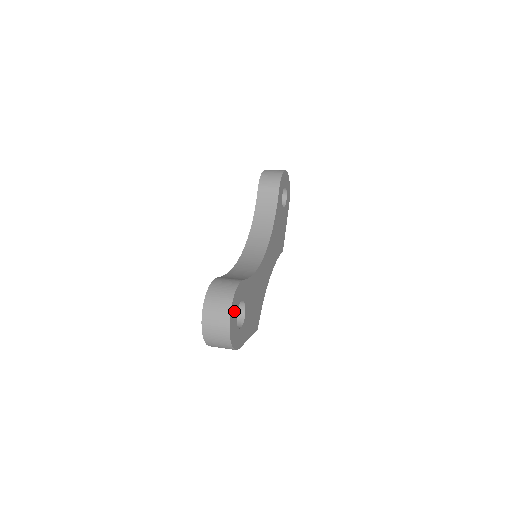
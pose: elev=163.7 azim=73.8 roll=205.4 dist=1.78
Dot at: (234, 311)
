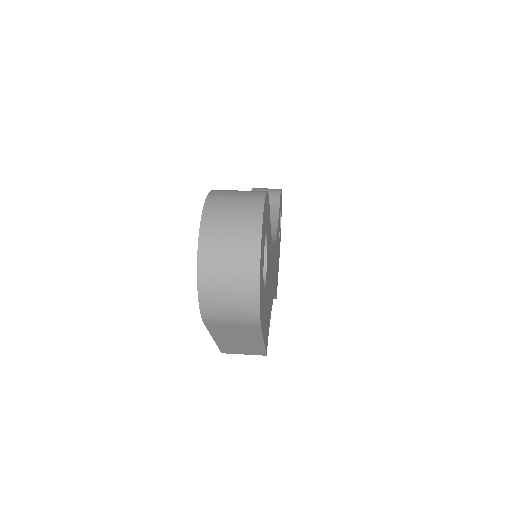
Dot at: (264, 224)
